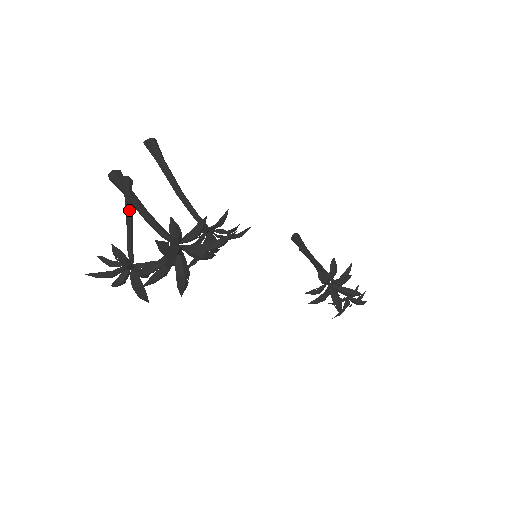
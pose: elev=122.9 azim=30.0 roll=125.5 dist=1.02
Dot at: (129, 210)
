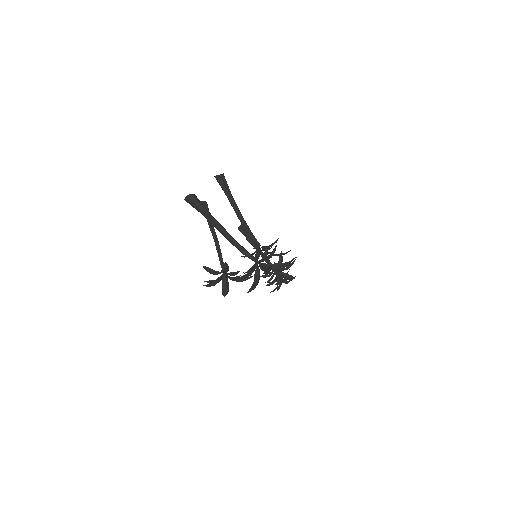
Dot at: (214, 231)
